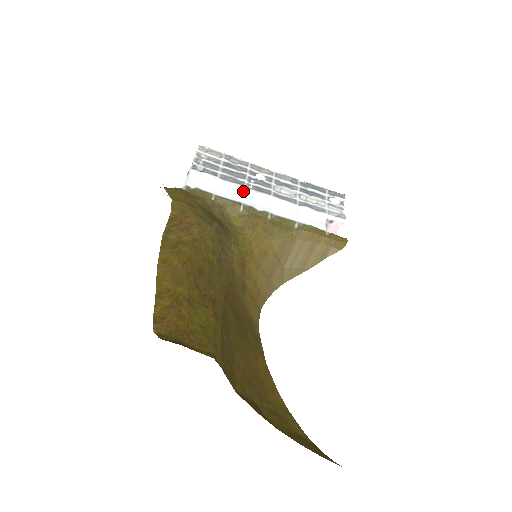
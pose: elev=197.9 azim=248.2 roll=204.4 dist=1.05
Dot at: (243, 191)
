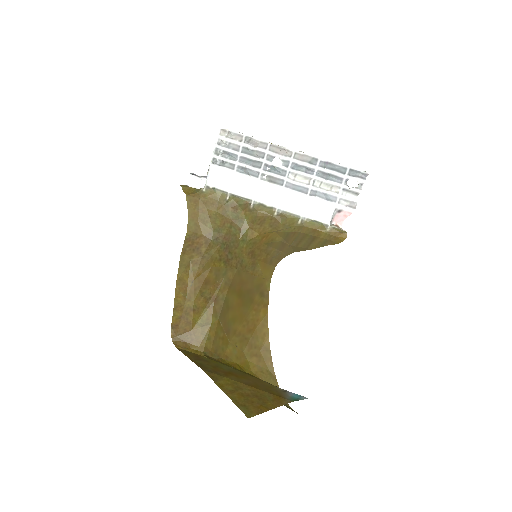
Dot at: (256, 185)
